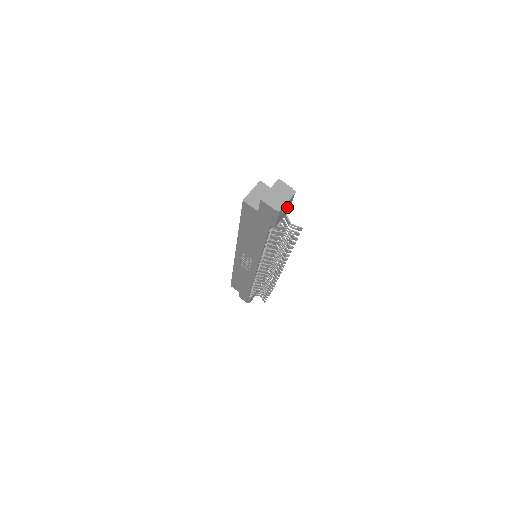
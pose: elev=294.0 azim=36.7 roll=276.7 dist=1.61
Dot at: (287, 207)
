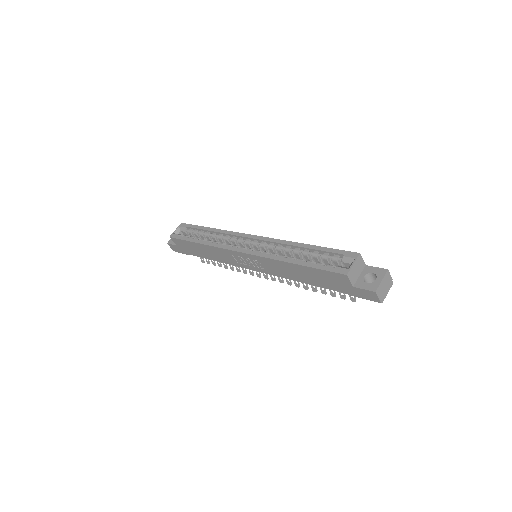
Dot at: occluded
